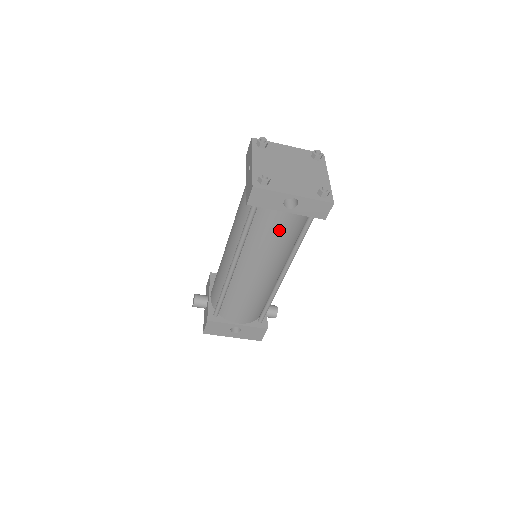
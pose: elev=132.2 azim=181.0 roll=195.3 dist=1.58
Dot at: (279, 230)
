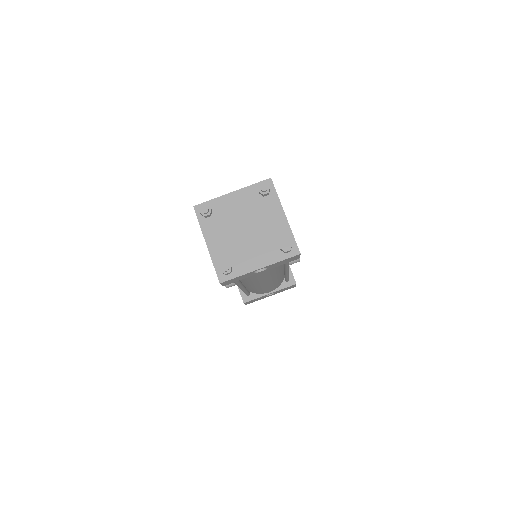
Dot at: (263, 274)
